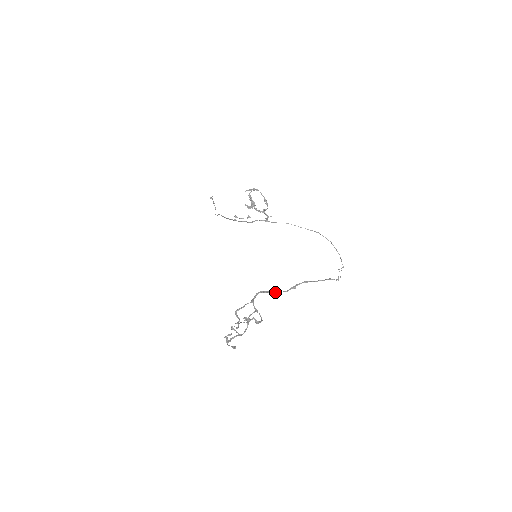
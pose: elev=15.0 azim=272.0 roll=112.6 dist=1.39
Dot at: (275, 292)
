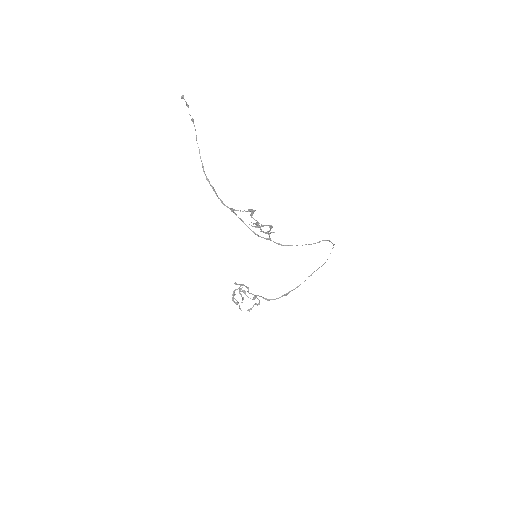
Dot at: occluded
